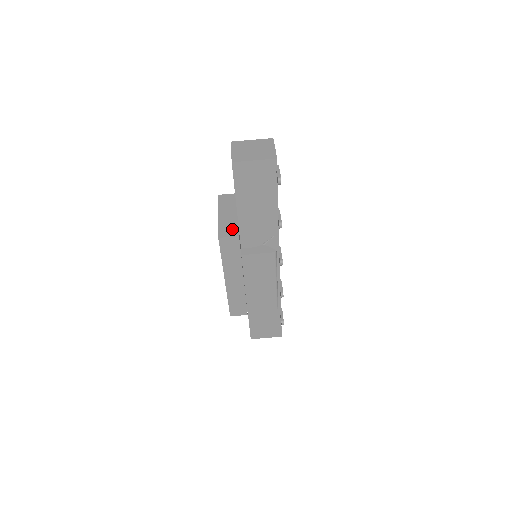
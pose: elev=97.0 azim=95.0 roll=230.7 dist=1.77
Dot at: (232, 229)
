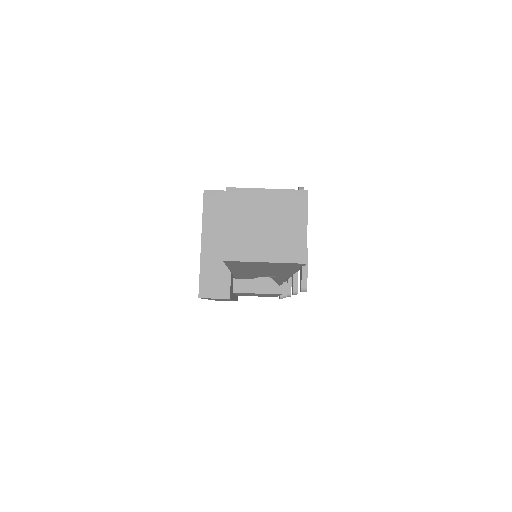
Dot at: (220, 281)
